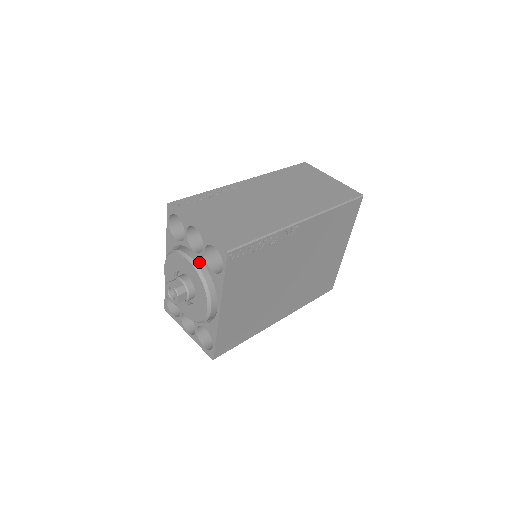
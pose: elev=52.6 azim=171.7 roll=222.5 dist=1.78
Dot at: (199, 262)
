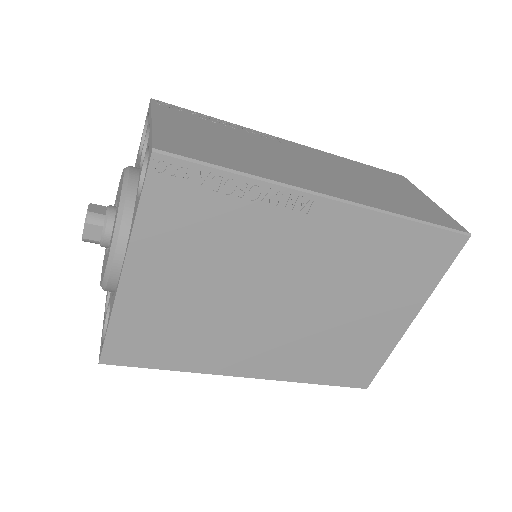
Dot at: (135, 182)
